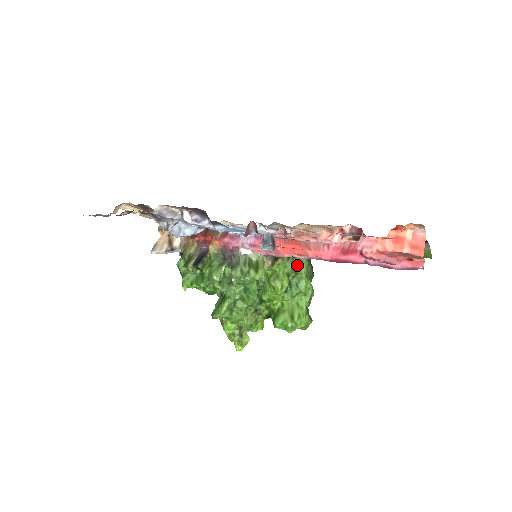
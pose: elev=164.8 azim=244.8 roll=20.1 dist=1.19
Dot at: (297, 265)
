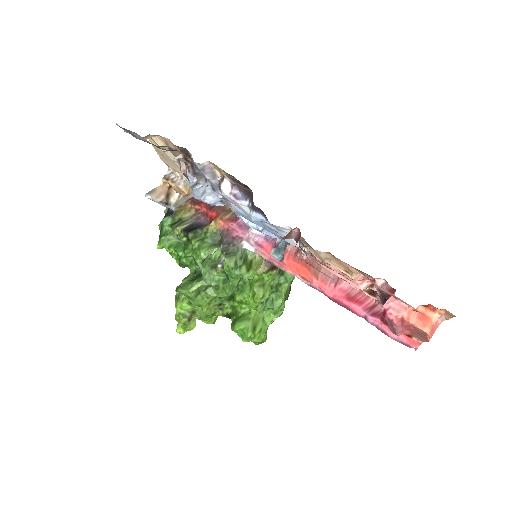
Dot at: (281, 282)
